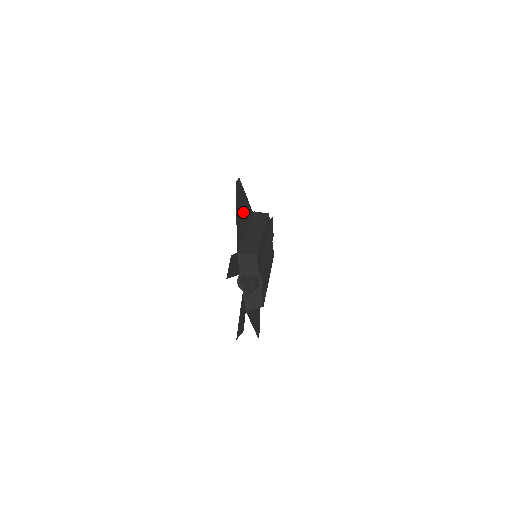
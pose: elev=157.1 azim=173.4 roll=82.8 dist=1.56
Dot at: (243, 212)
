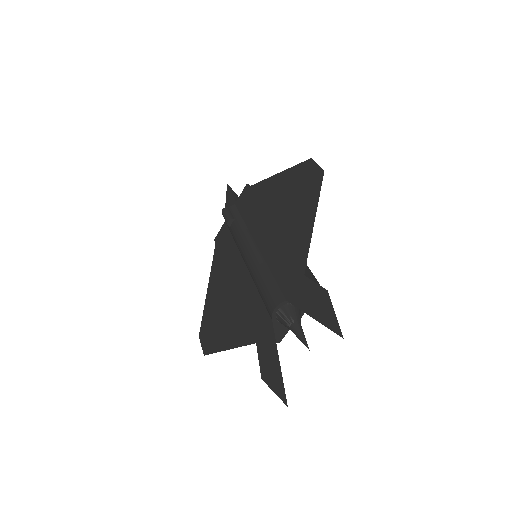
Dot at: (286, 202)
